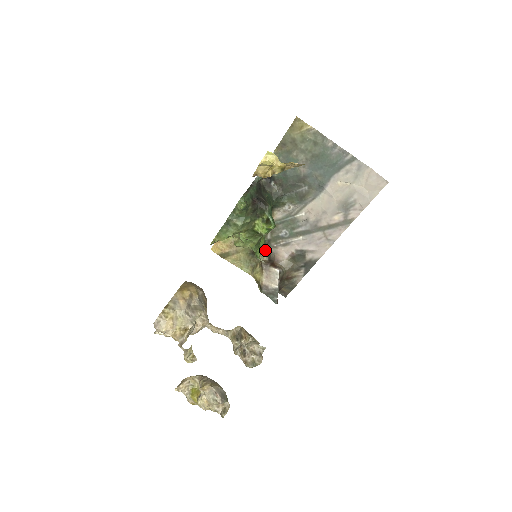
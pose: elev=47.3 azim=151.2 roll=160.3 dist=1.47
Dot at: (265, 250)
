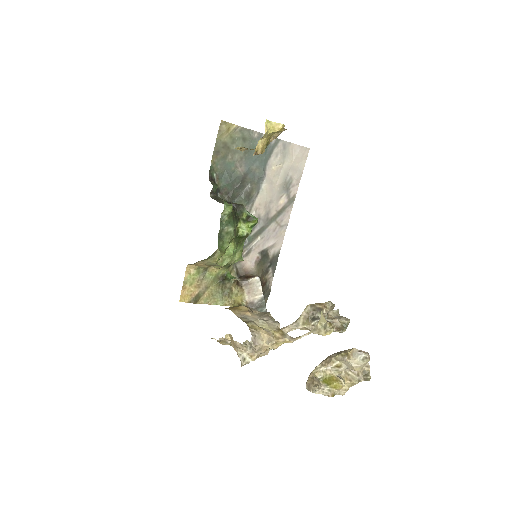
Dot at: (232, 269)
